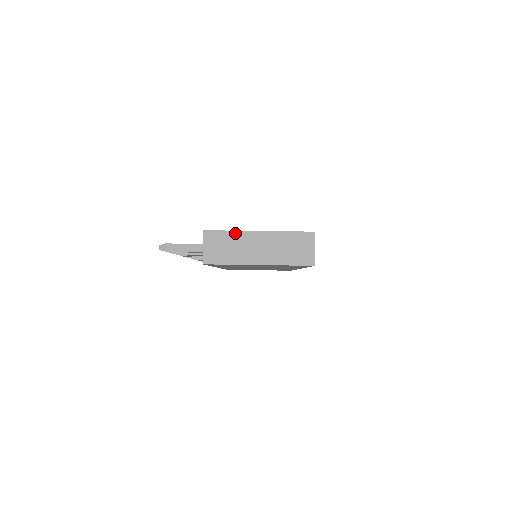
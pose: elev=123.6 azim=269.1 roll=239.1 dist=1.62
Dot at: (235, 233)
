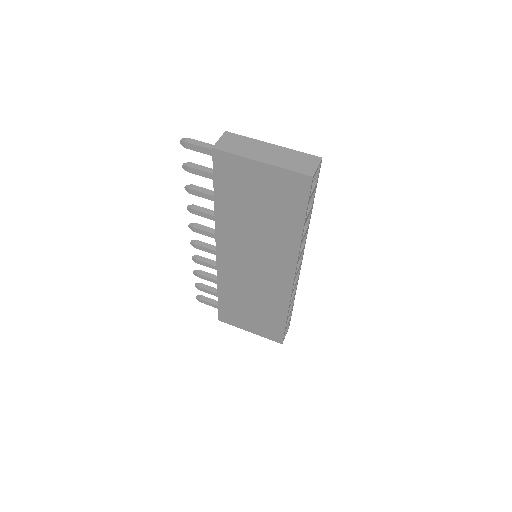
Dot at: (251, 139)
